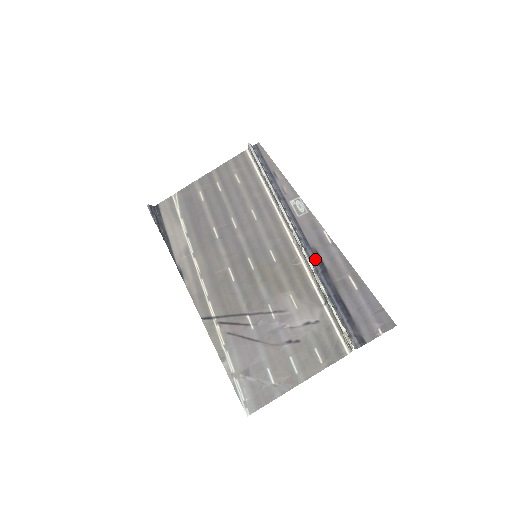
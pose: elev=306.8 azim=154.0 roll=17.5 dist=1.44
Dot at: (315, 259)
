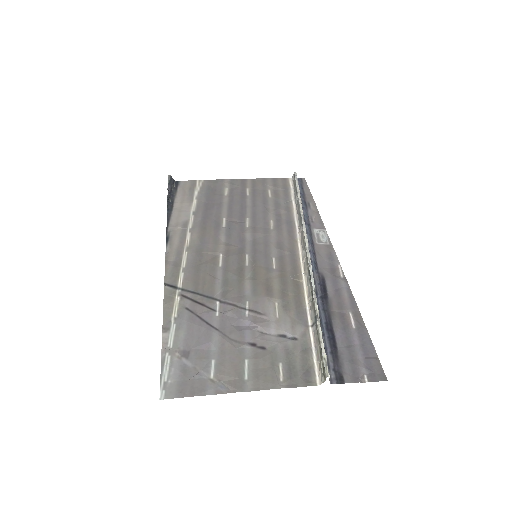
Dot at: (319, 283)
